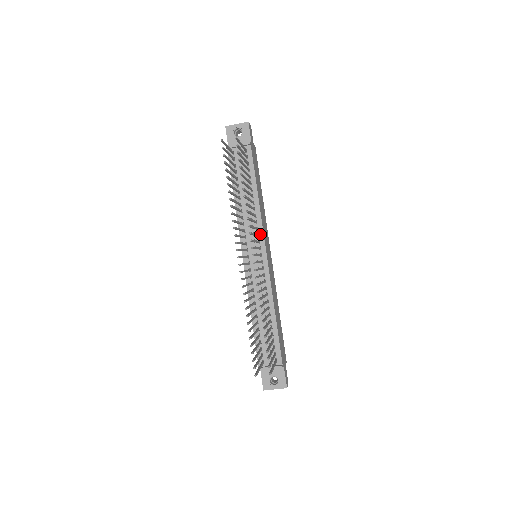
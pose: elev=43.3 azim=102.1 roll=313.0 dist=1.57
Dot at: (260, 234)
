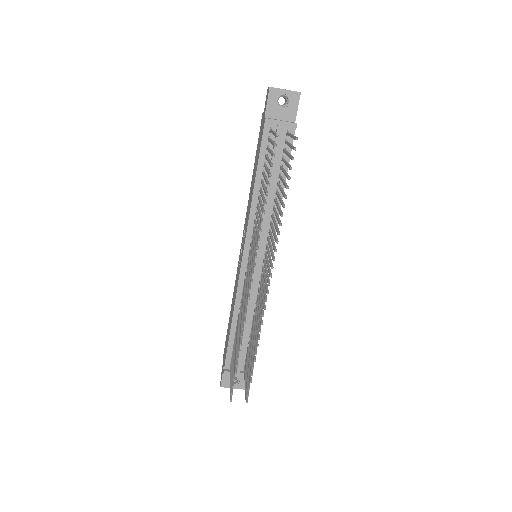
Dot at: occluded
